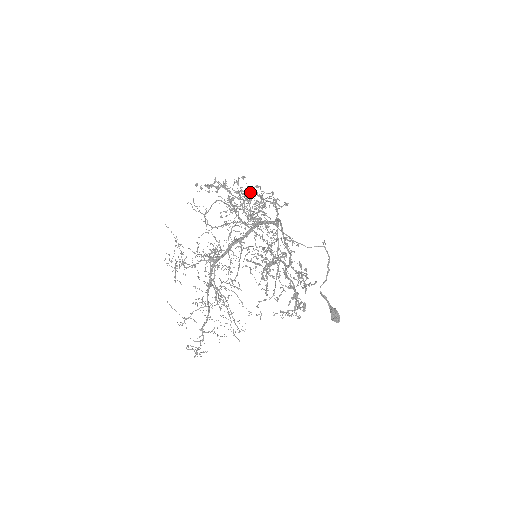
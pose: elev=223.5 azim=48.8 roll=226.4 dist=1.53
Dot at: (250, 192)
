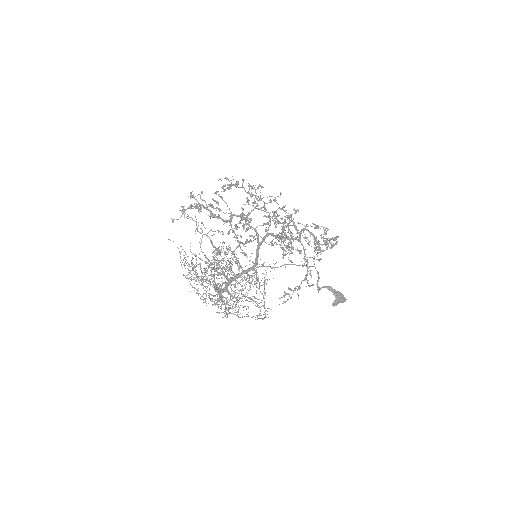
Dot at: (213, 259)
